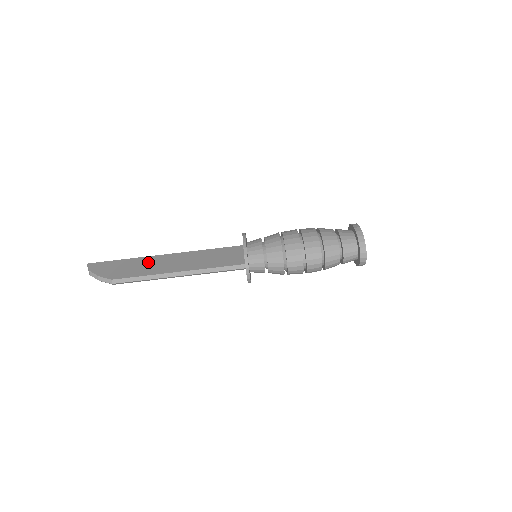
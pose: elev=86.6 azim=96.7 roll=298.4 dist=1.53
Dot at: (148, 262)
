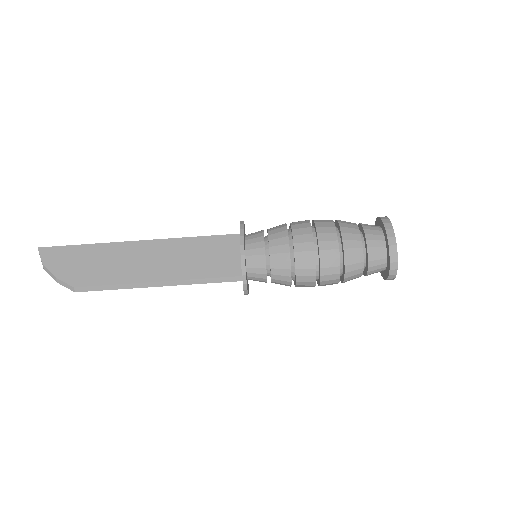
Dot at: (117, 255)
